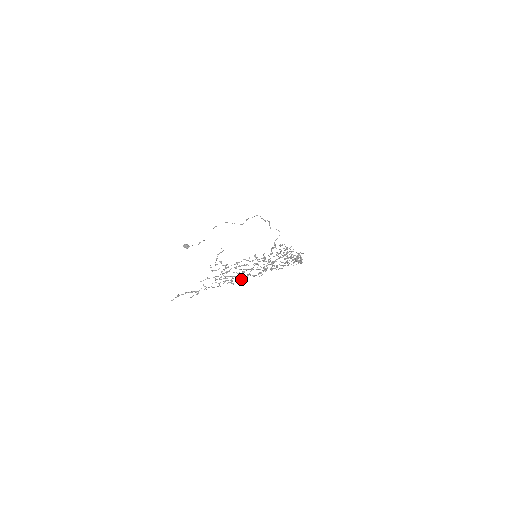
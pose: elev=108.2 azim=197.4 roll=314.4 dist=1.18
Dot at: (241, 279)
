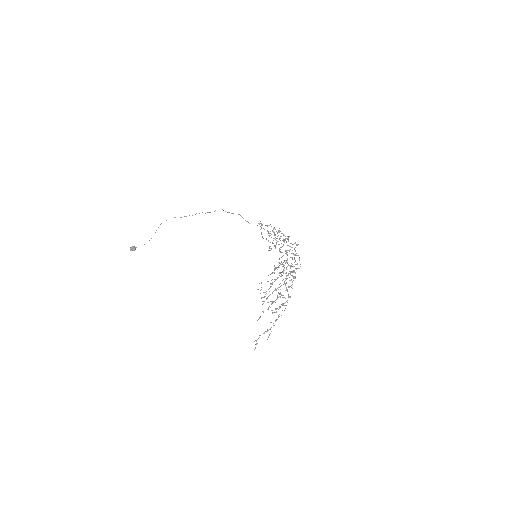
Dot at: (282, 295)
